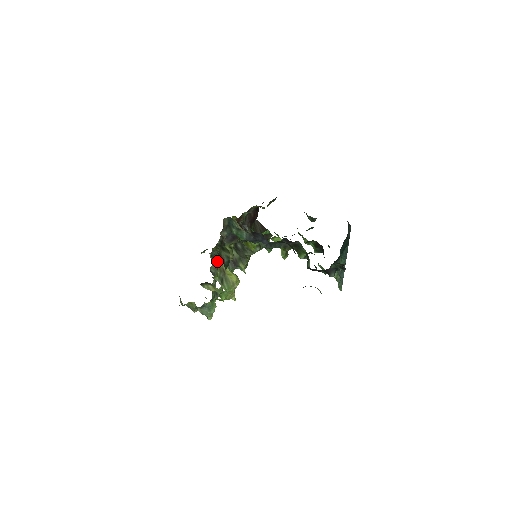
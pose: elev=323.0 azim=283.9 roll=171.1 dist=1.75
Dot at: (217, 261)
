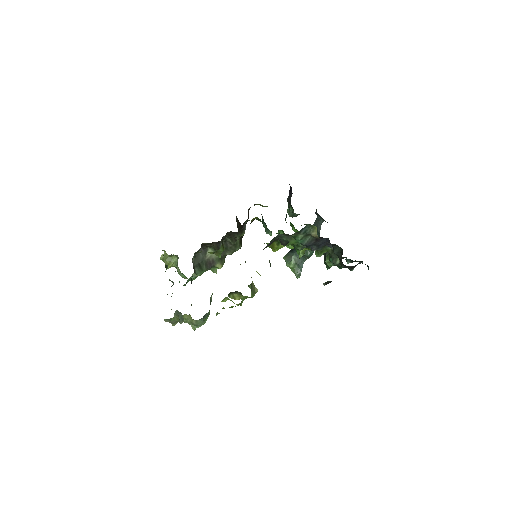
Dot at: (193, 264)
